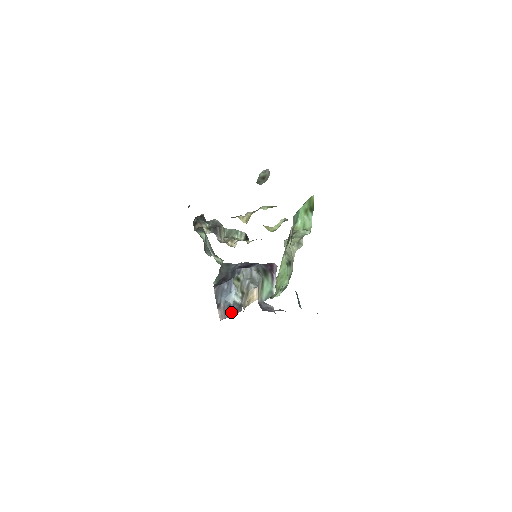
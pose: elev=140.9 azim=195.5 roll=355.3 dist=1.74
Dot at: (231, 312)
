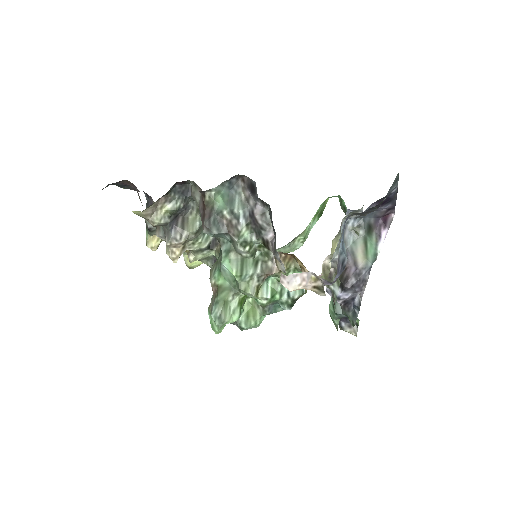
Dot at: (337, 275)
